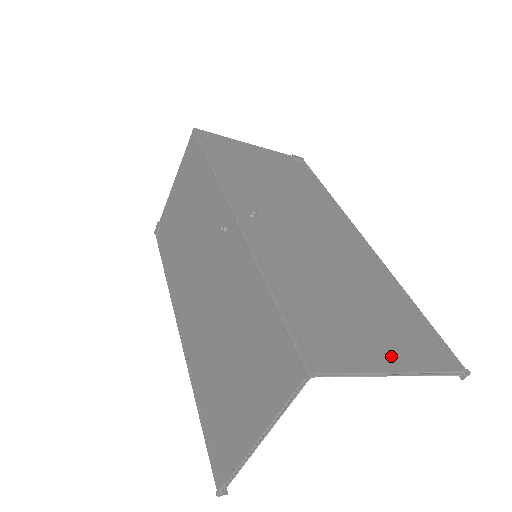
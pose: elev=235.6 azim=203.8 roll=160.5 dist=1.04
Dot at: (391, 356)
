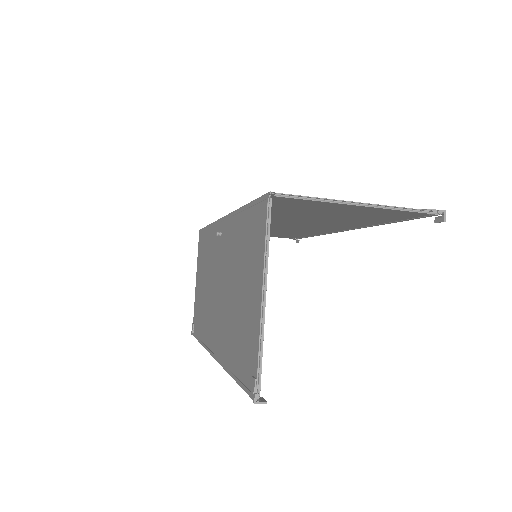
Dot at: (357, 206)
